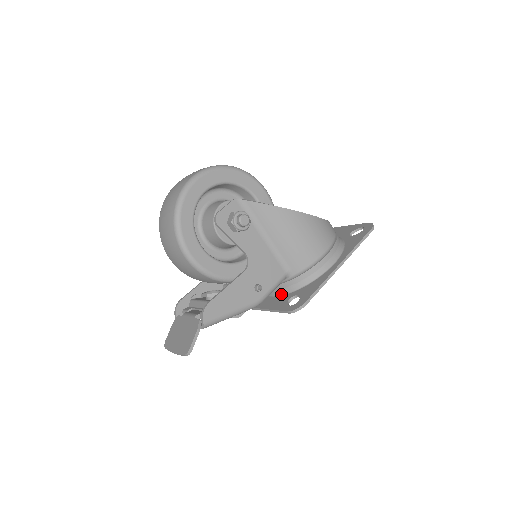
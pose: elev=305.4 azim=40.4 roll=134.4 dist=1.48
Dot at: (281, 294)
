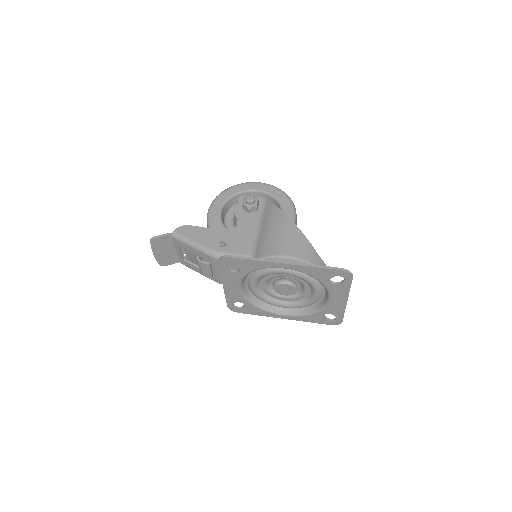
Dot at: occluded
